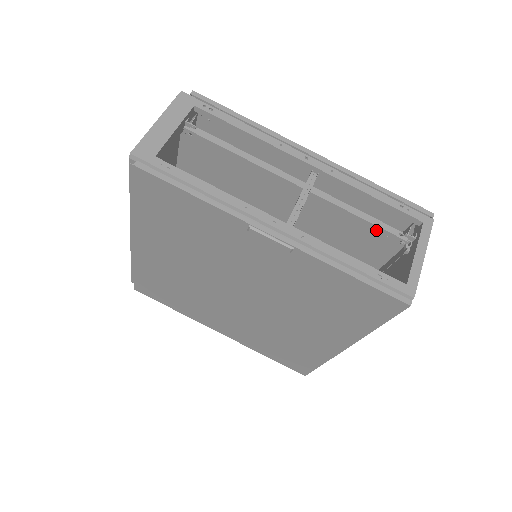
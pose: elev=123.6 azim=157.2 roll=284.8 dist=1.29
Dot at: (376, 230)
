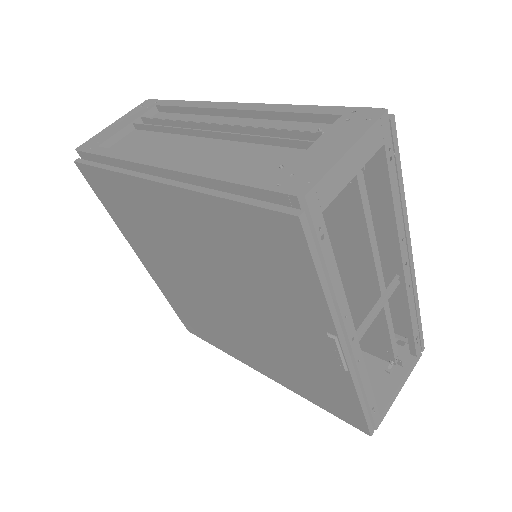
Dot at: (386, 344)
